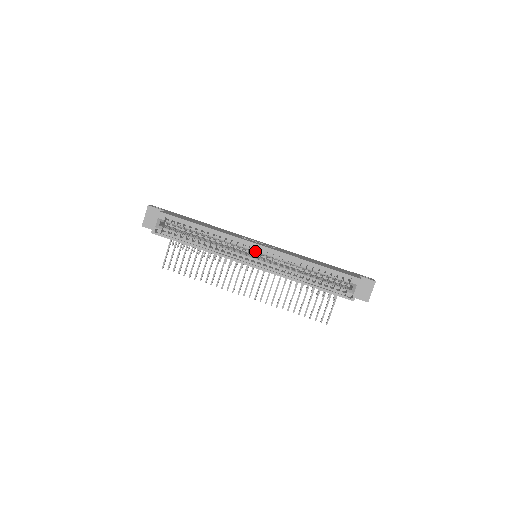
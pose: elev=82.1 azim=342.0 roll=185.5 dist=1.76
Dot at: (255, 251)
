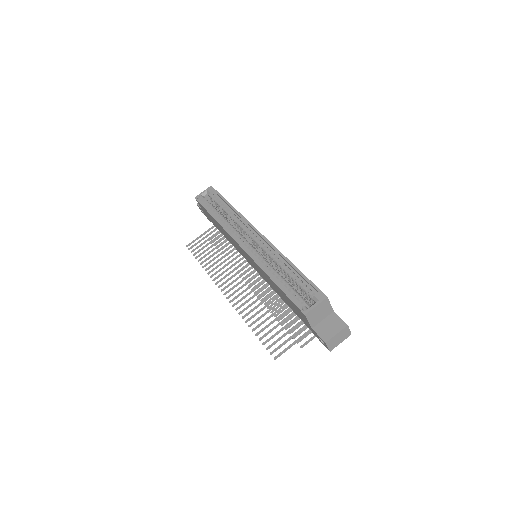
Dot at: (254, 238)
